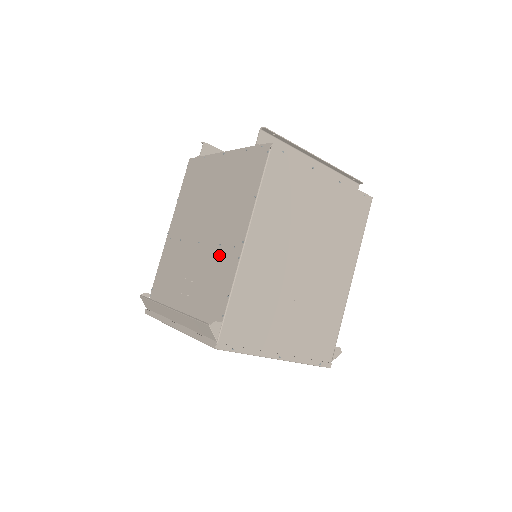
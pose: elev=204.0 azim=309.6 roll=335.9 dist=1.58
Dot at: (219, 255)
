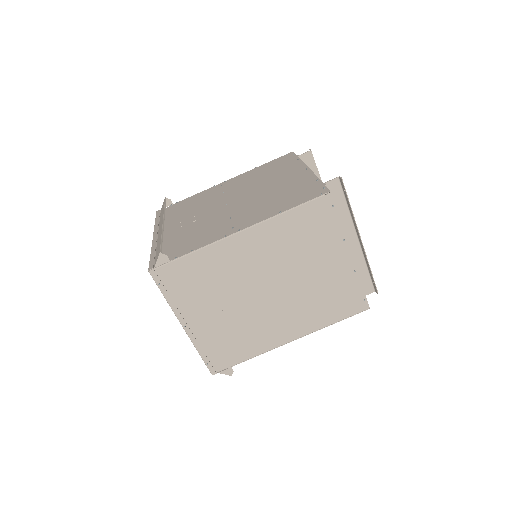
Dot at: (222, 223)
